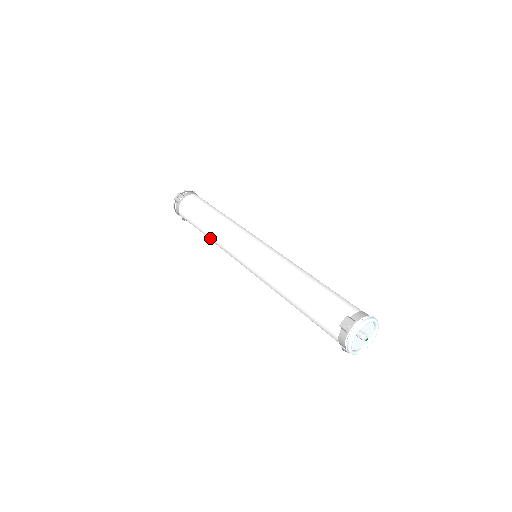
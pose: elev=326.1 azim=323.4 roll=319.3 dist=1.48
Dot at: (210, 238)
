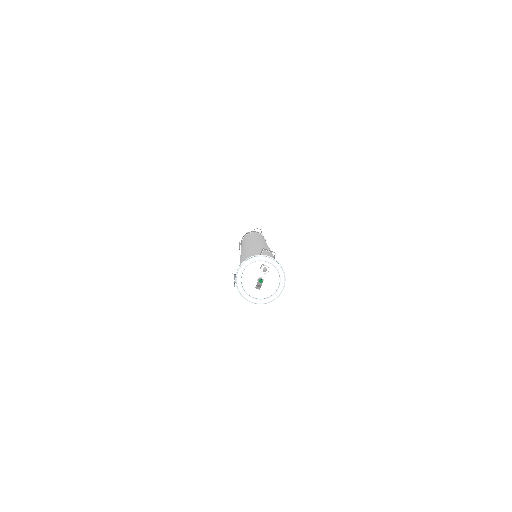
Dot at: occluded
